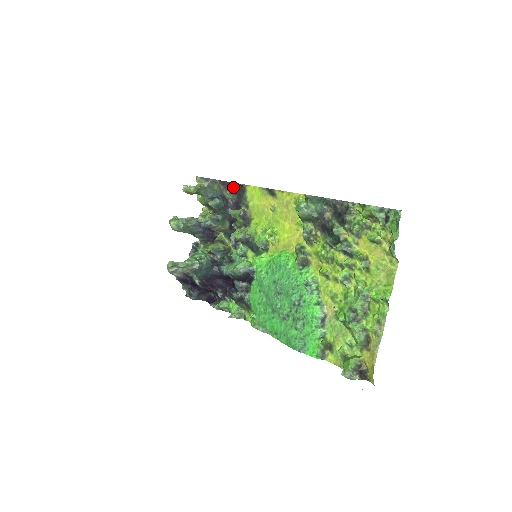
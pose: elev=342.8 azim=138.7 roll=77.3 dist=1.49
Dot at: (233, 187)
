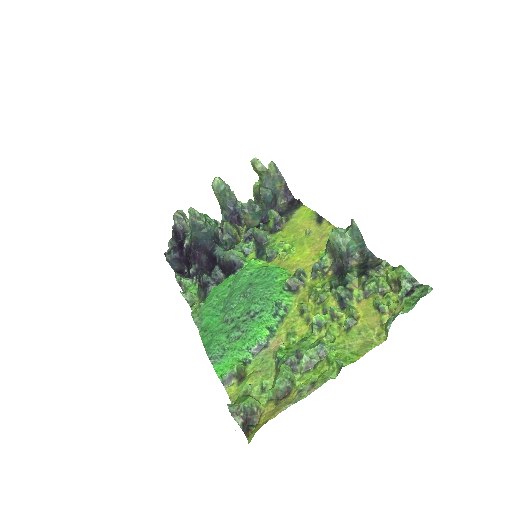
Dot at: (291, 201)
